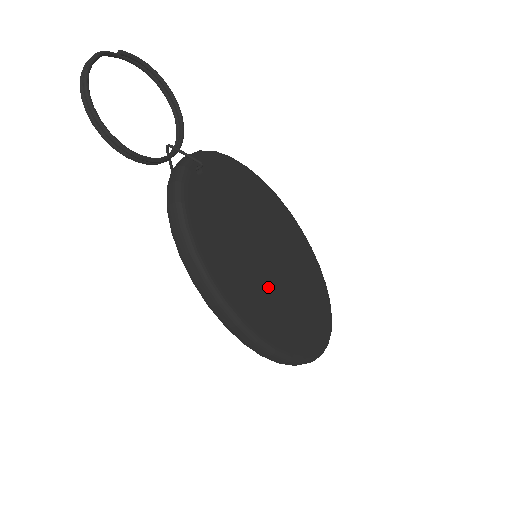
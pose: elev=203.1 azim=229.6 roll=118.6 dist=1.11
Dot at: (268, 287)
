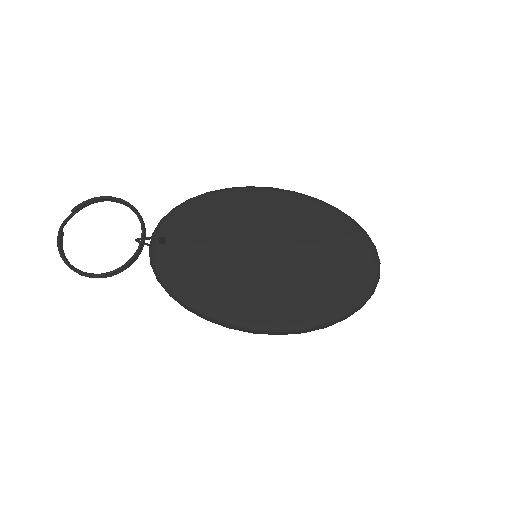
Dot at: (272, 279)
